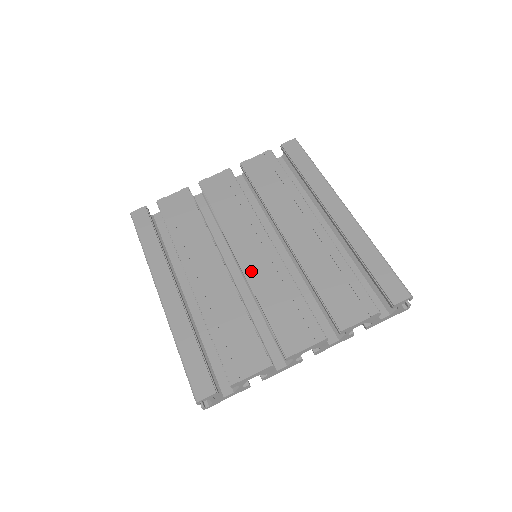
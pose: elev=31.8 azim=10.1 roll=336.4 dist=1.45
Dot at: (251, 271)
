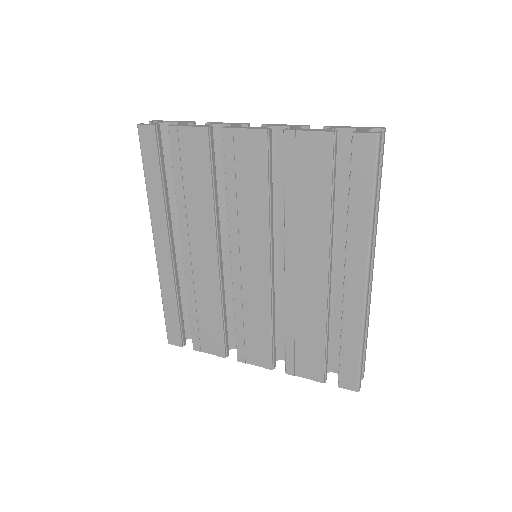
Dot at: (239, 281)
